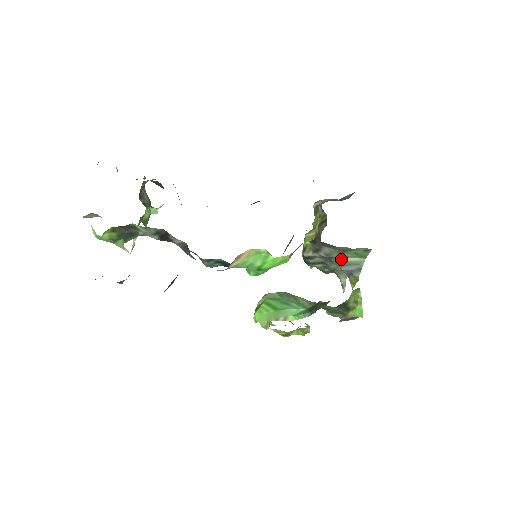
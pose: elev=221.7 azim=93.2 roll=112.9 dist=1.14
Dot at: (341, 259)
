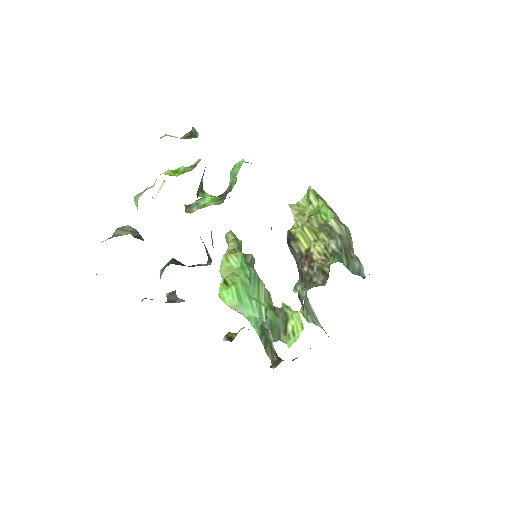
Dot at: (310, 304)
